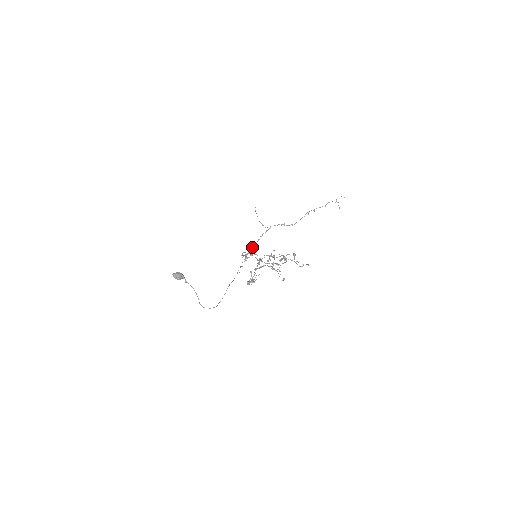
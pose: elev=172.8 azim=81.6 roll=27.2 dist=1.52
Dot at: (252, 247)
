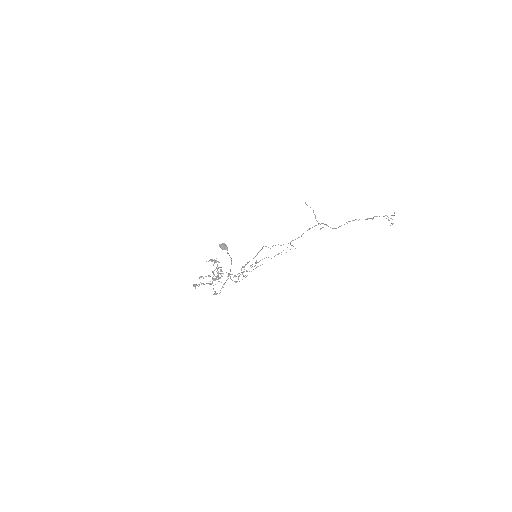
Dot at: occluded
